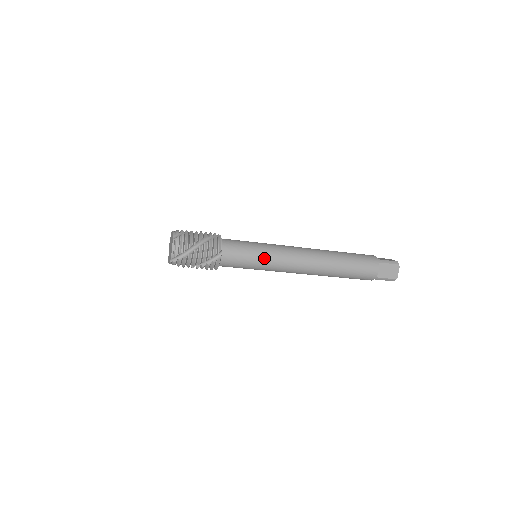
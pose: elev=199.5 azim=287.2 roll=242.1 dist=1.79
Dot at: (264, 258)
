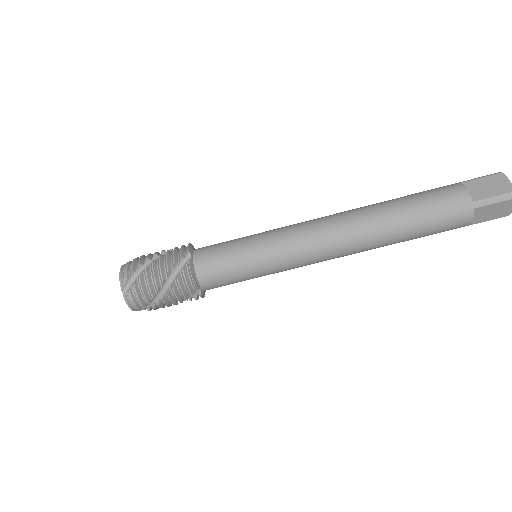
Dot at: (258, 241)
